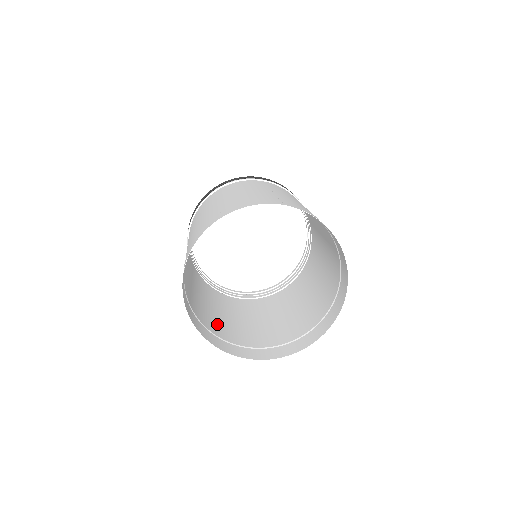
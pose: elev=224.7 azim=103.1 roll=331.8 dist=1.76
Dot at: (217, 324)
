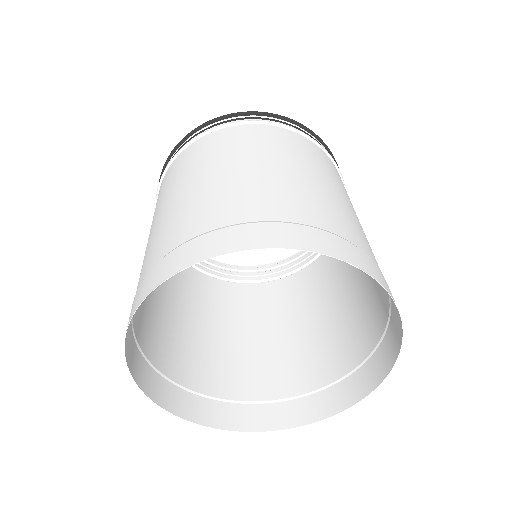
Dot at: (155, 329)
